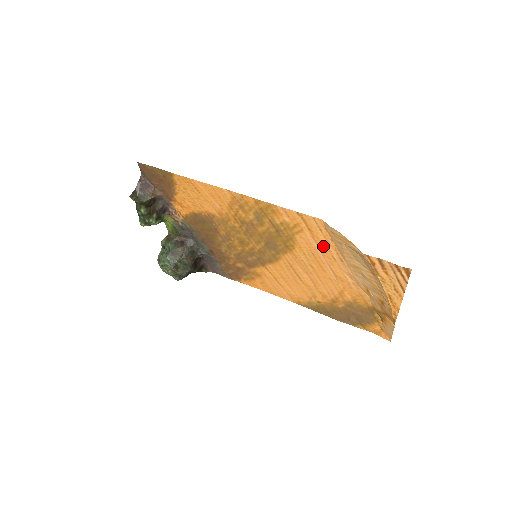
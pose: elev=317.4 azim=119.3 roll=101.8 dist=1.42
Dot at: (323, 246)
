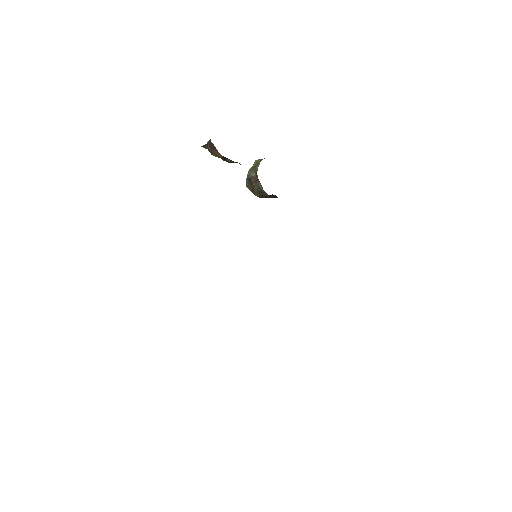
Dot at: occluded
